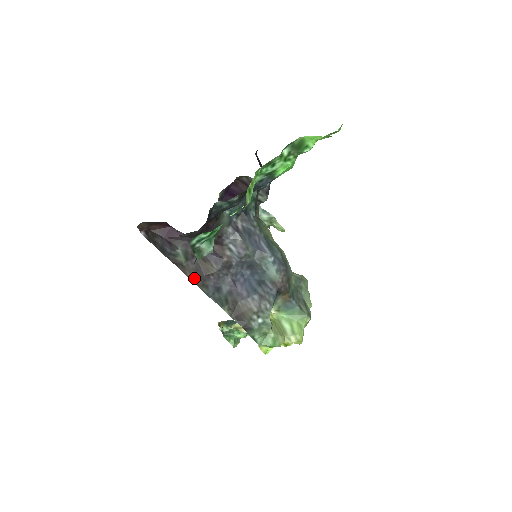
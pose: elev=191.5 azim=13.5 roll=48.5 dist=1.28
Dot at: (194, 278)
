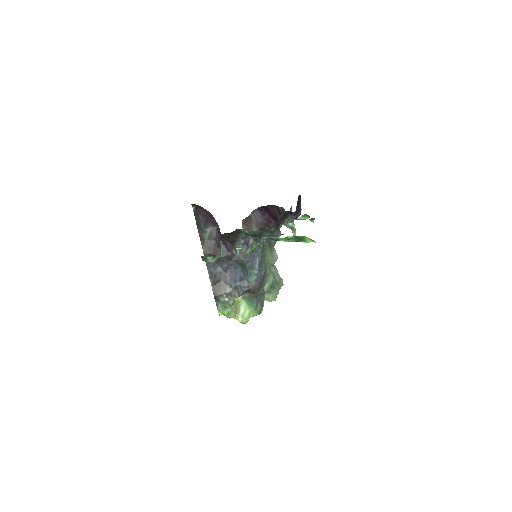
Dot at: (206, 252)
